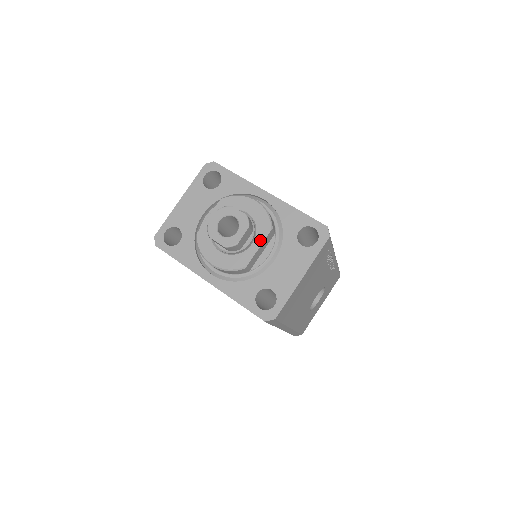
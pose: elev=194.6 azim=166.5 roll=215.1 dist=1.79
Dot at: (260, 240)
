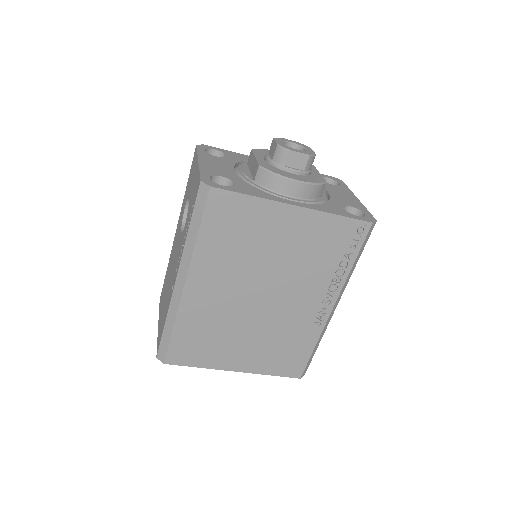
Dot at: (314, 169)
